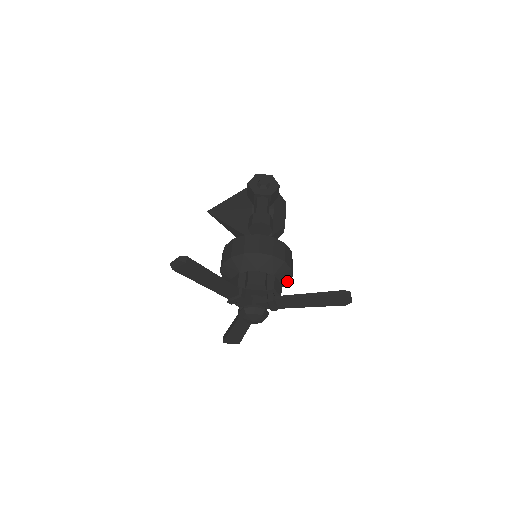
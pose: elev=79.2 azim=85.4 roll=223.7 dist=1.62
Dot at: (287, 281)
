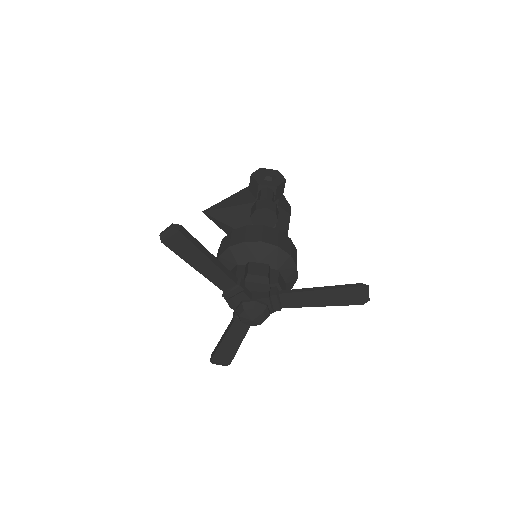
Dot at: (291, 284)
